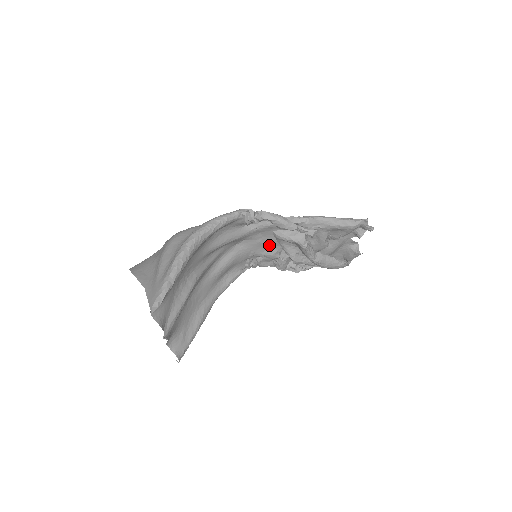
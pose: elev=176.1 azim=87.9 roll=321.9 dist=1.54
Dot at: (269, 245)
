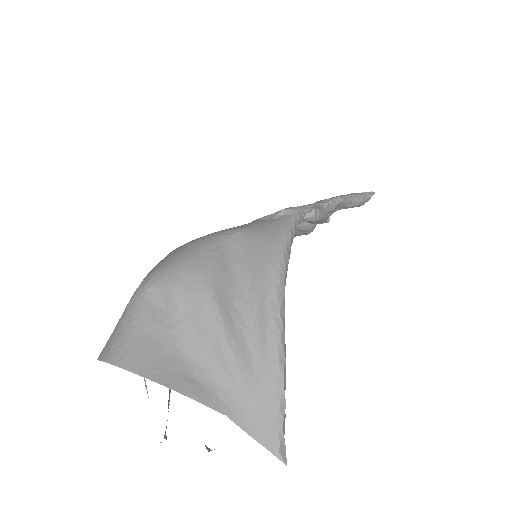
Dot at: occluded
